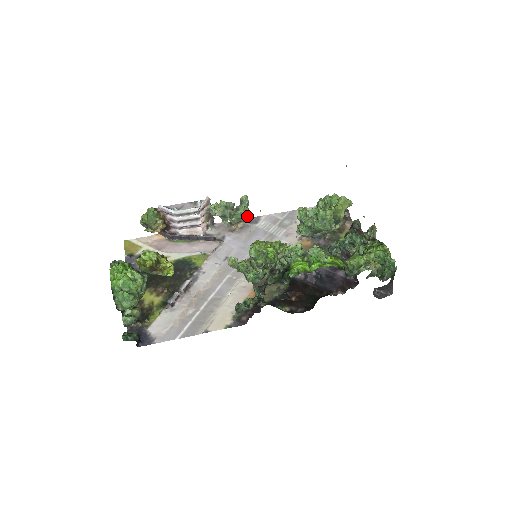
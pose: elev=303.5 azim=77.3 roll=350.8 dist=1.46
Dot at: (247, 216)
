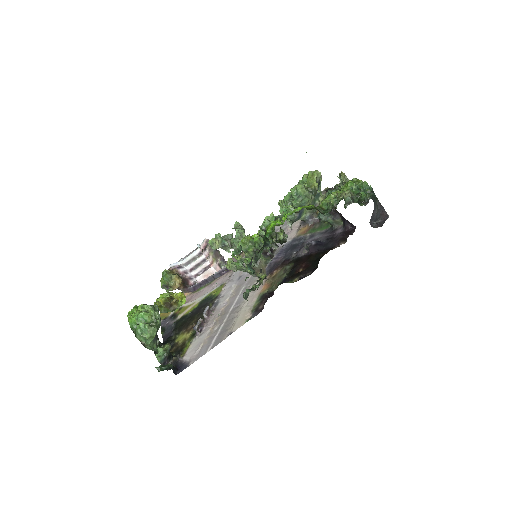
Dot at: occluded
